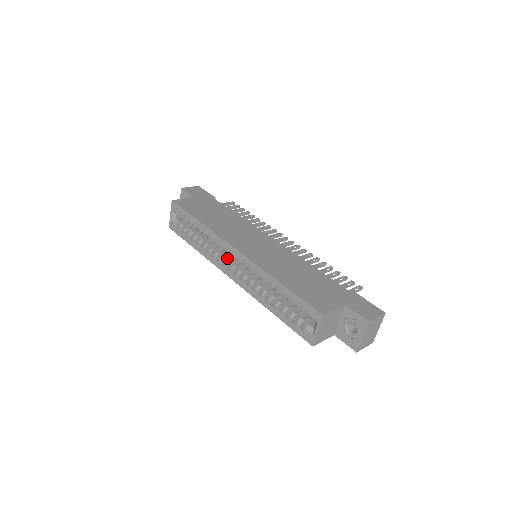
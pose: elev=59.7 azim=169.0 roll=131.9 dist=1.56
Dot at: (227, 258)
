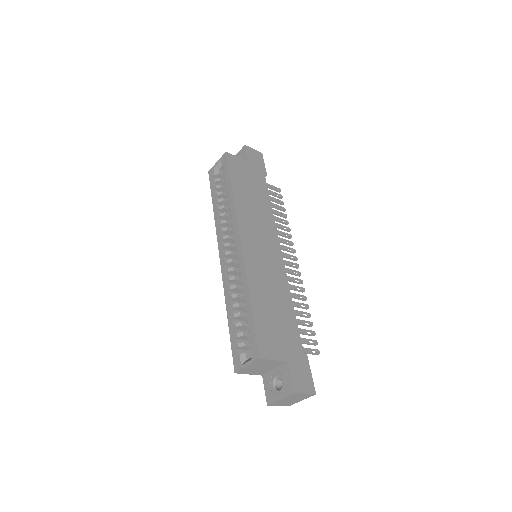
Dot at: (231, 239)
